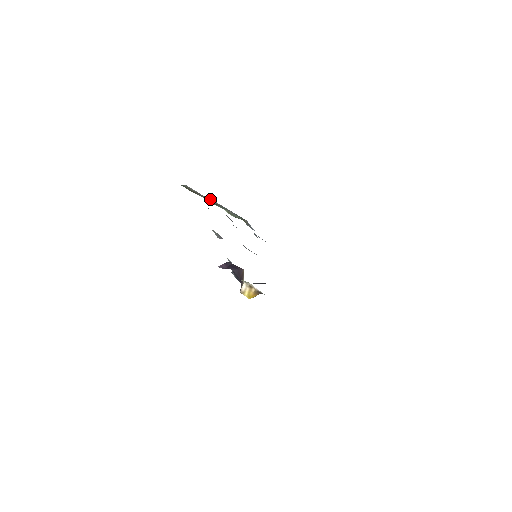
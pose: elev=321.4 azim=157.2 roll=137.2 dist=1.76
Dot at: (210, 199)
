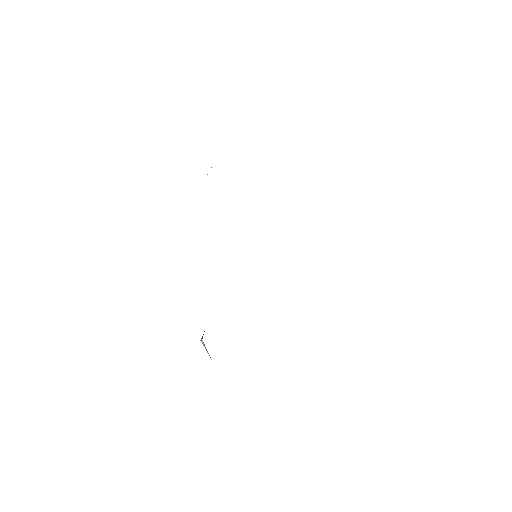
Dot at: occluded
